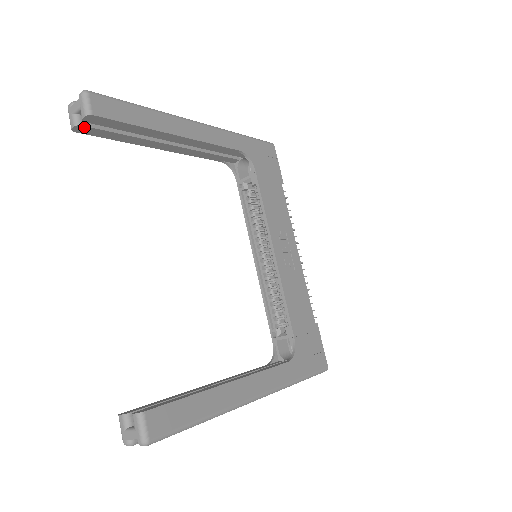
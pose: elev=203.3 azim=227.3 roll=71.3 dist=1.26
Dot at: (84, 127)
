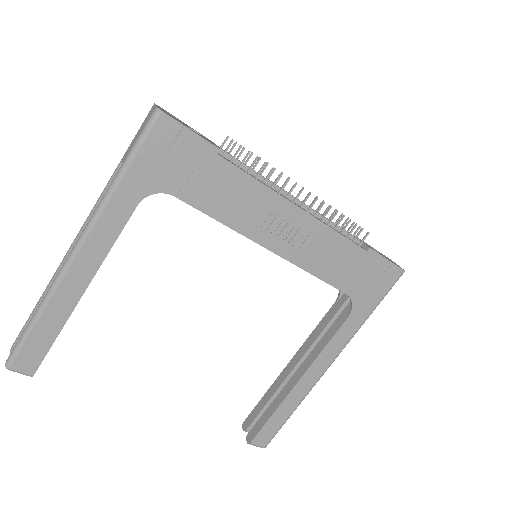
Dot at: occluded
